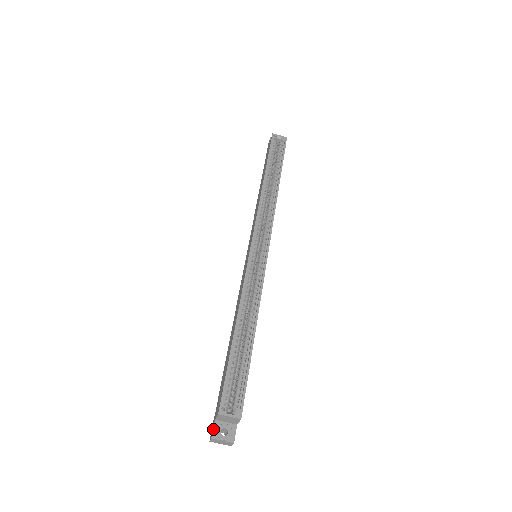
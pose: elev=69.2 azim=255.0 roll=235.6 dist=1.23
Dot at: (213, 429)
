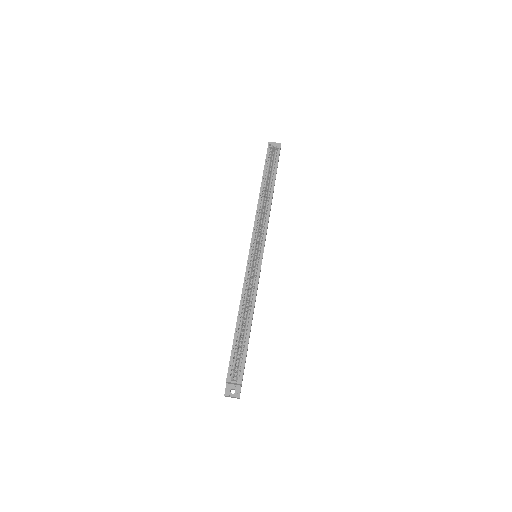
Dot at: (225, 389)
